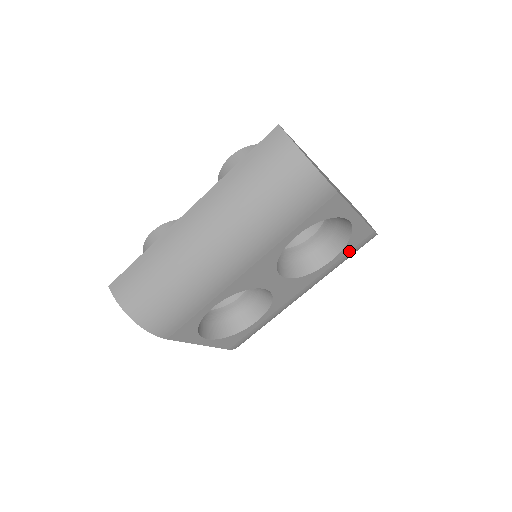
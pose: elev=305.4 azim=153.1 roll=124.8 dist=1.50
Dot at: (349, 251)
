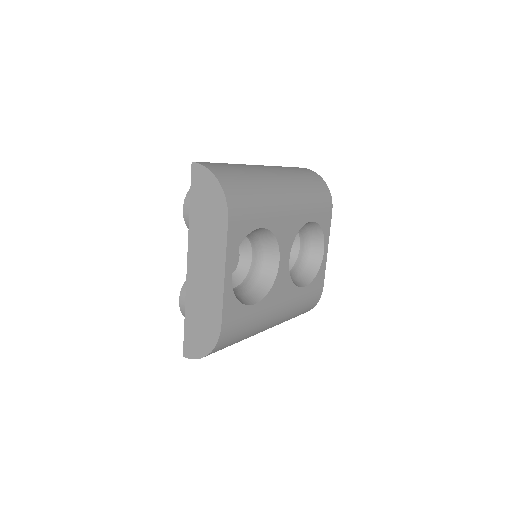
Dot at: (311, 291)
